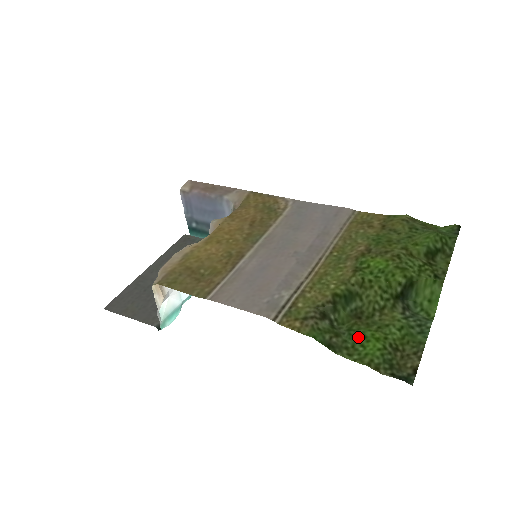
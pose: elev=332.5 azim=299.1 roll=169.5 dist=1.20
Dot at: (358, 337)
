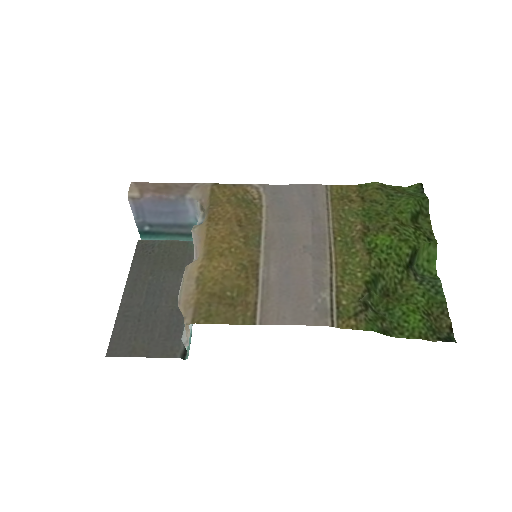
Dot at: (398, 315)
